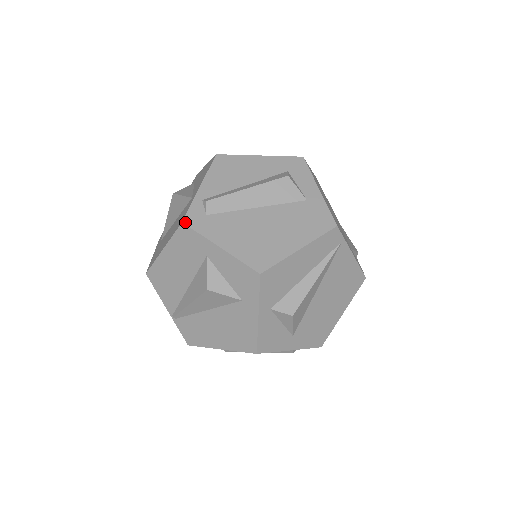
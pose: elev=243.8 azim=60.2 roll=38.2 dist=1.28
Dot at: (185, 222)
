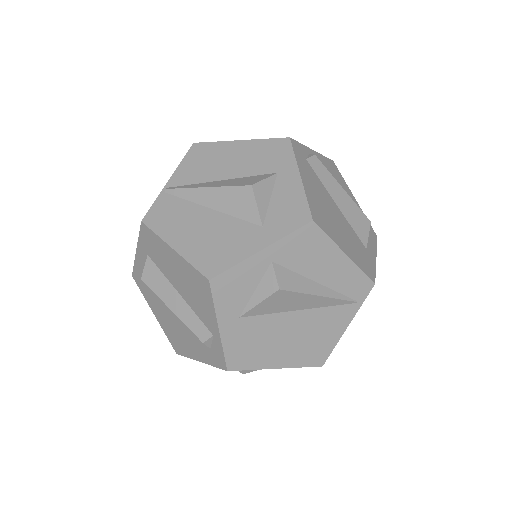
Dot at: (292, 140)
